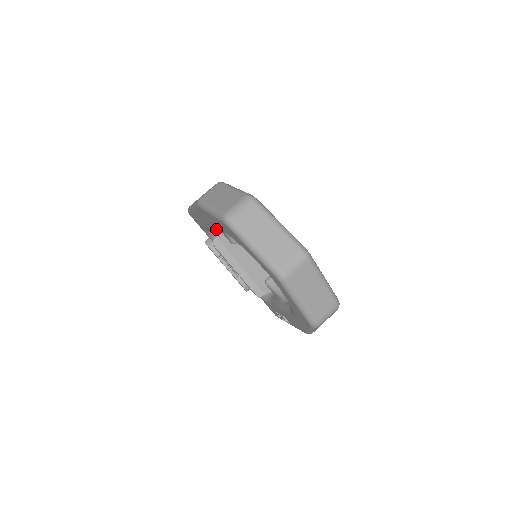
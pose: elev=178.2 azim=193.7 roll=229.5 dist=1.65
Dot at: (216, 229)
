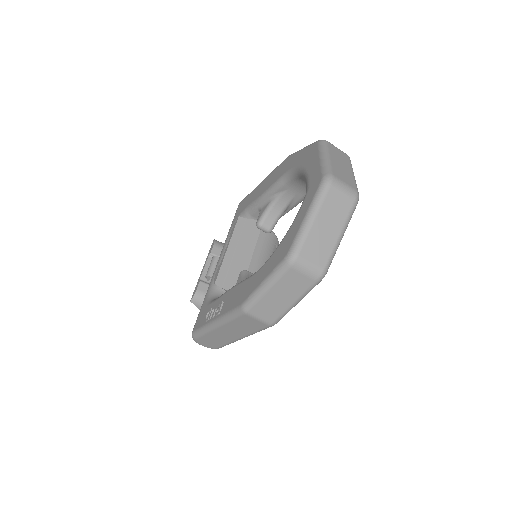
Dot at: (274, 186)
